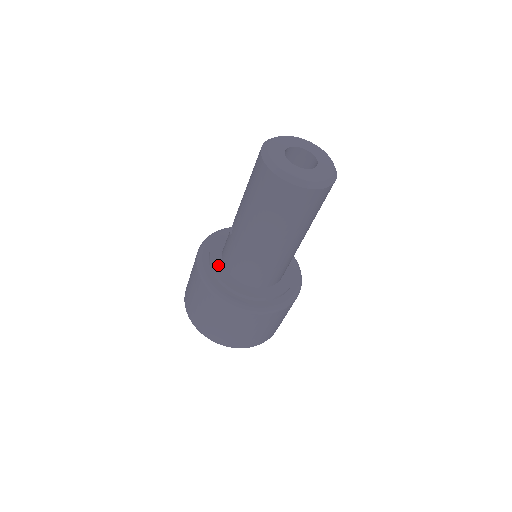
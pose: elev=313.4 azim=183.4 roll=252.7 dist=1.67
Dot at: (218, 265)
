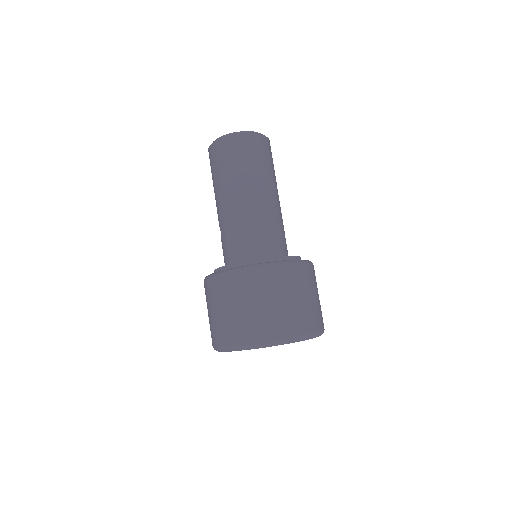
Dot at: occluded
